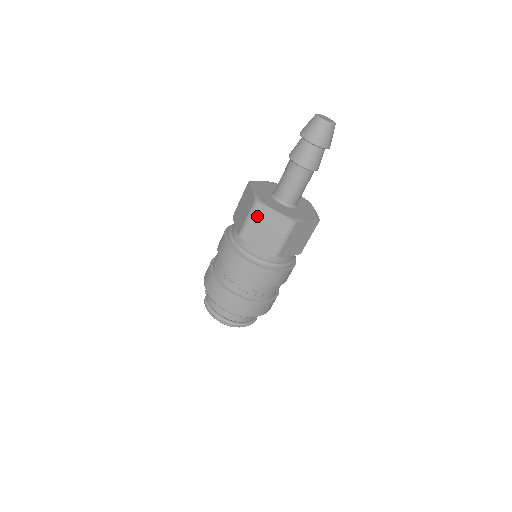
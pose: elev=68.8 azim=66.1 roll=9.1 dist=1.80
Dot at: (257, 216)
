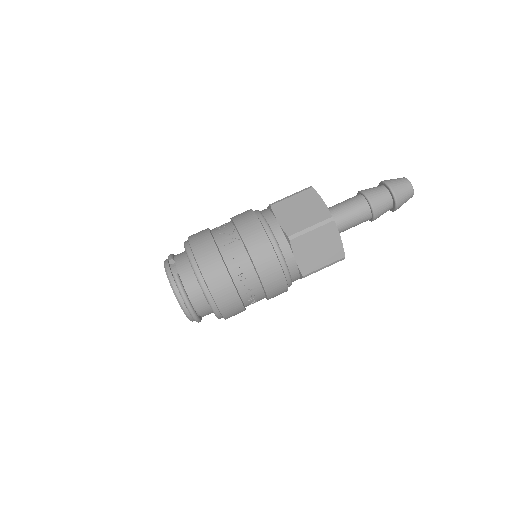
Dot at: (322, 232)
